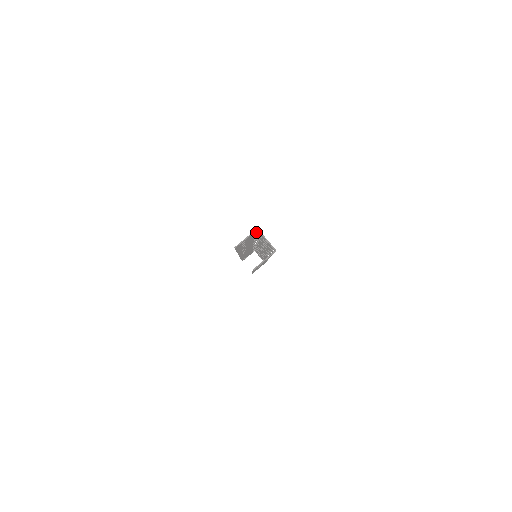
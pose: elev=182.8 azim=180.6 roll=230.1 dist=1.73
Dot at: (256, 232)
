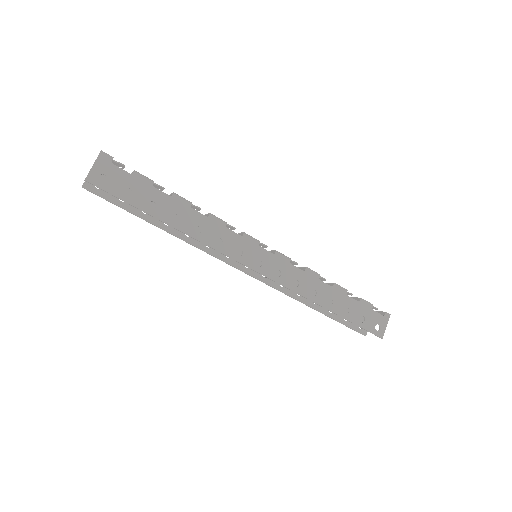
Dot at: occluded
